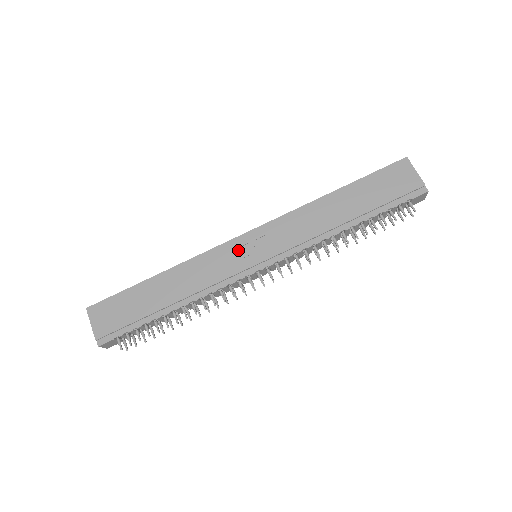
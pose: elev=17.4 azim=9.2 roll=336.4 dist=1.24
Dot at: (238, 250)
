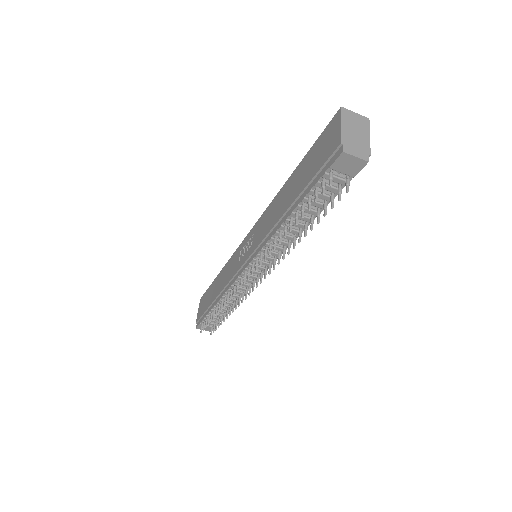
Dot at: (242, 251)
